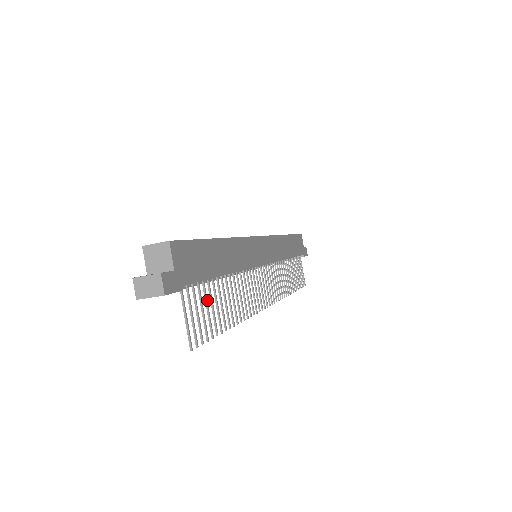
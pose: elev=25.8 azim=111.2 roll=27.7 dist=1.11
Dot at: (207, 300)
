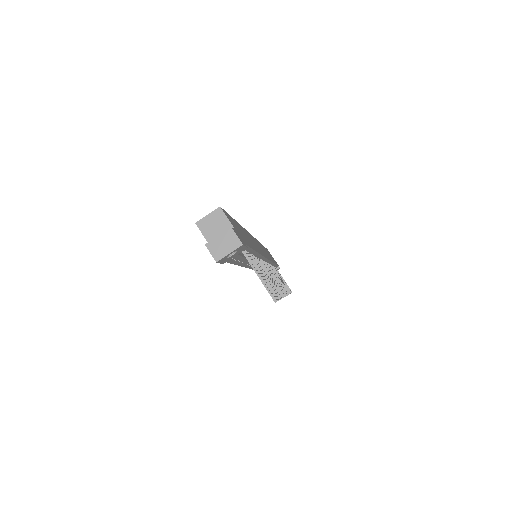
Dot at: (259, 268)
